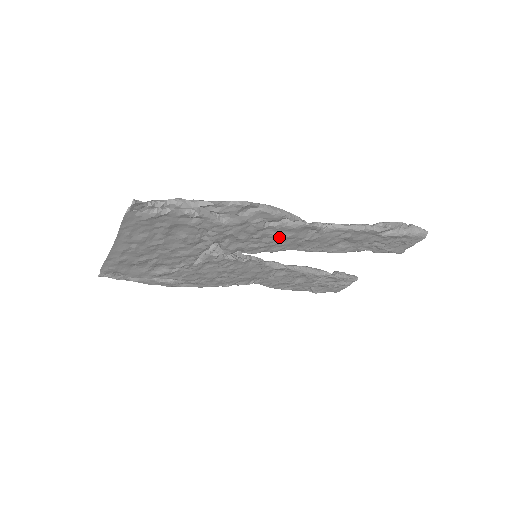
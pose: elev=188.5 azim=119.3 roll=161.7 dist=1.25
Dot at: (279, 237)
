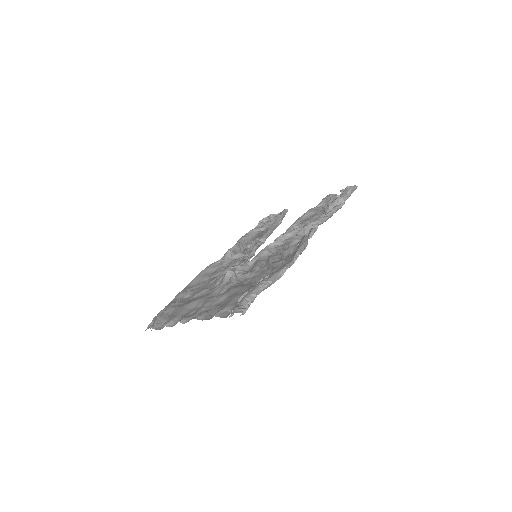
Dot at: occluded
